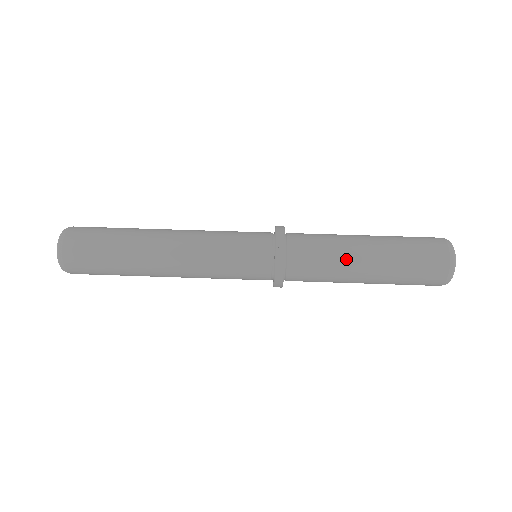
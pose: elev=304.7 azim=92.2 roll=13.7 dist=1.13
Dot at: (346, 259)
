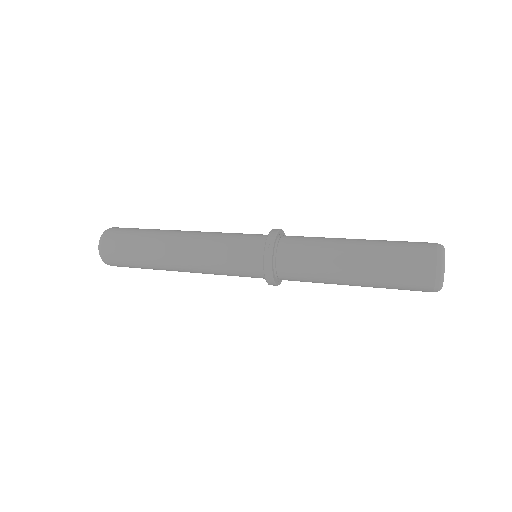
Dot at: (330, 261)
